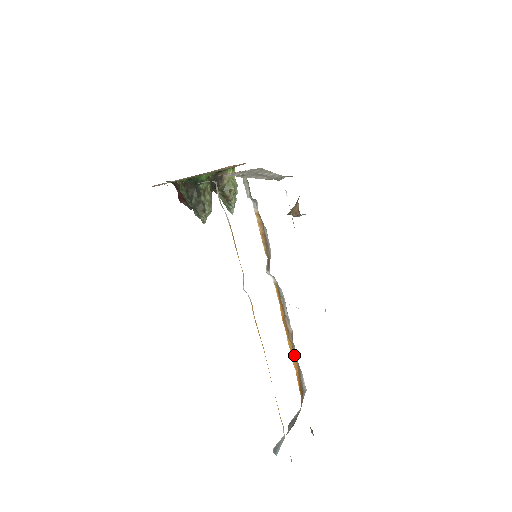
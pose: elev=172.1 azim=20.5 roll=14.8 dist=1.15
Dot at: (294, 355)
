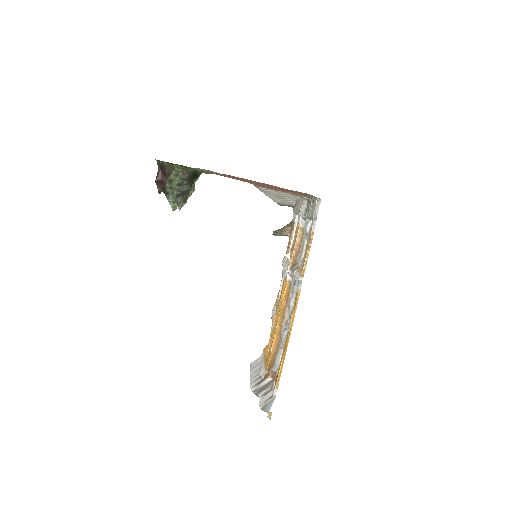
Dot at: (278, 337)
